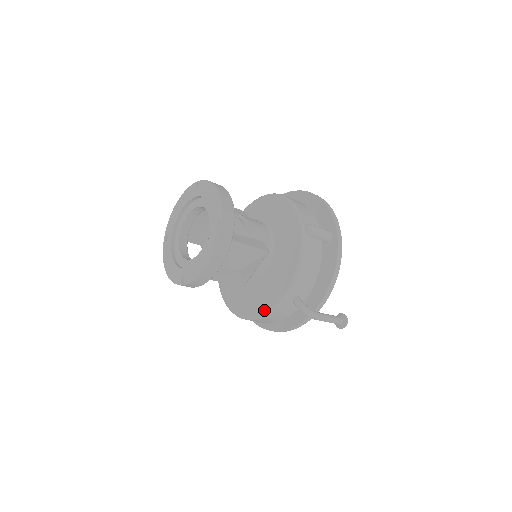
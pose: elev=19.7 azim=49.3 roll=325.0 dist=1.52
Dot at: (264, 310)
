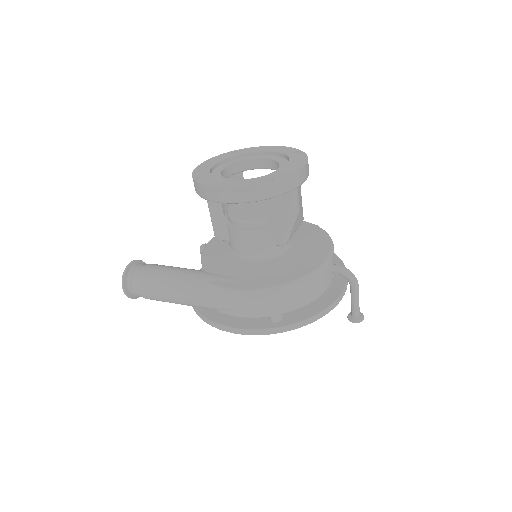
Dot at: (312, 268)
